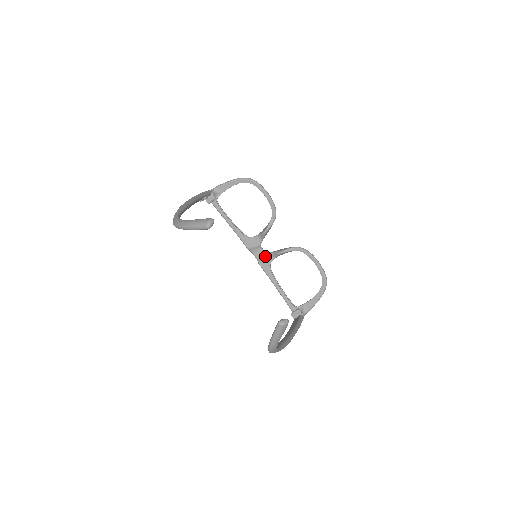
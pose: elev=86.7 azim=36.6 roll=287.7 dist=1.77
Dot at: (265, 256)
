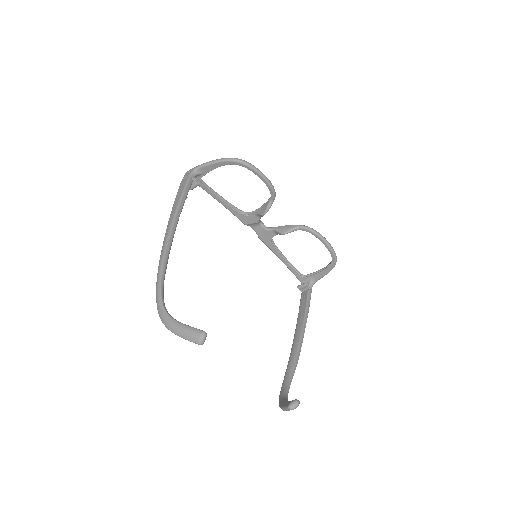
Dot at: (265, 232)
